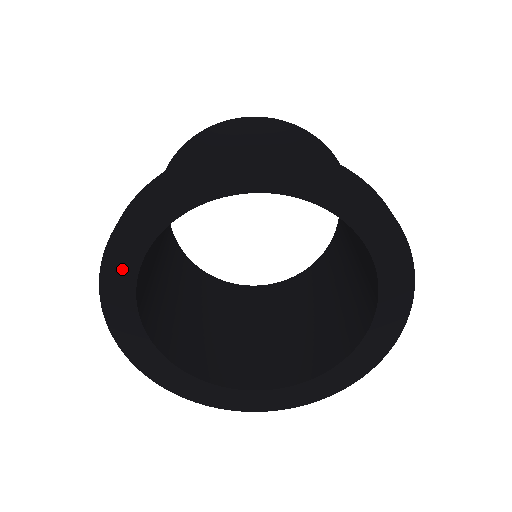
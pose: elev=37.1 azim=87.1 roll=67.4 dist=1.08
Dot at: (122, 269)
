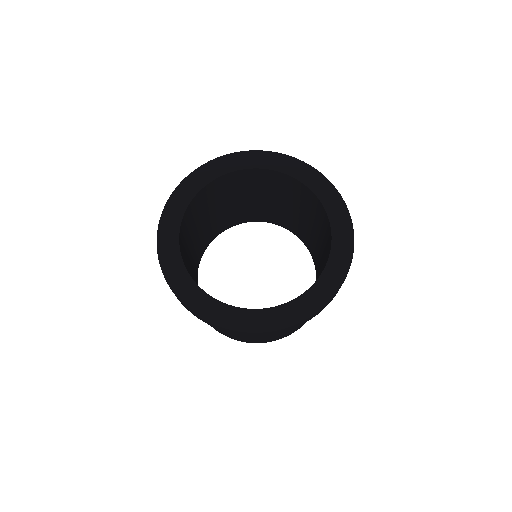
Dot at: (173, 216)
